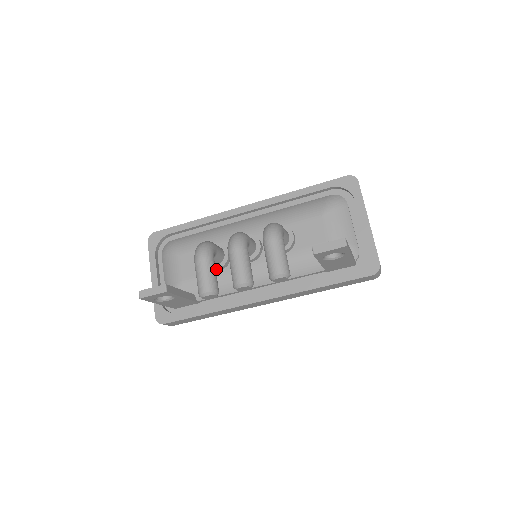
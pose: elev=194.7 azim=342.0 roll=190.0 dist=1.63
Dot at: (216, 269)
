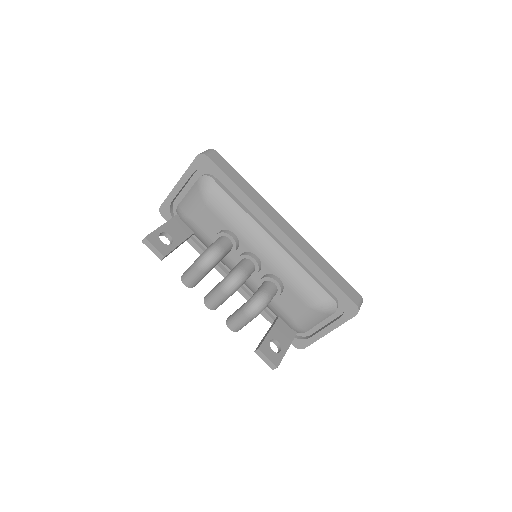
Dot at: occluded
